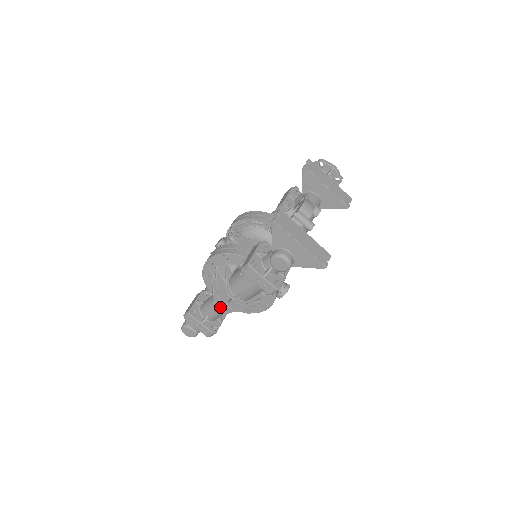
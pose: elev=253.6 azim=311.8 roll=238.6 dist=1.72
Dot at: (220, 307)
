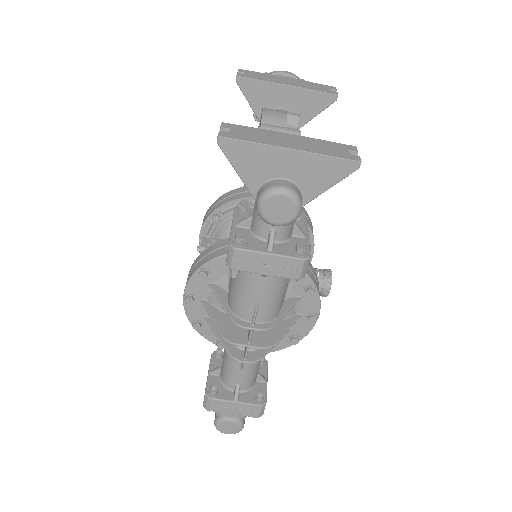
Dot at: (242, 356)
